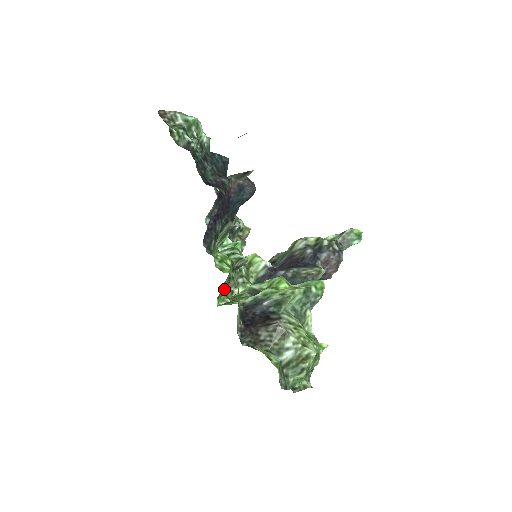
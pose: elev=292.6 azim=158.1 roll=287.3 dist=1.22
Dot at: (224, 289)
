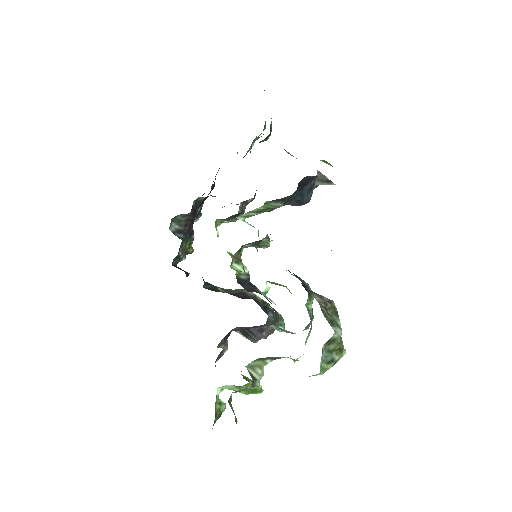
Dot at: (263, 243)
